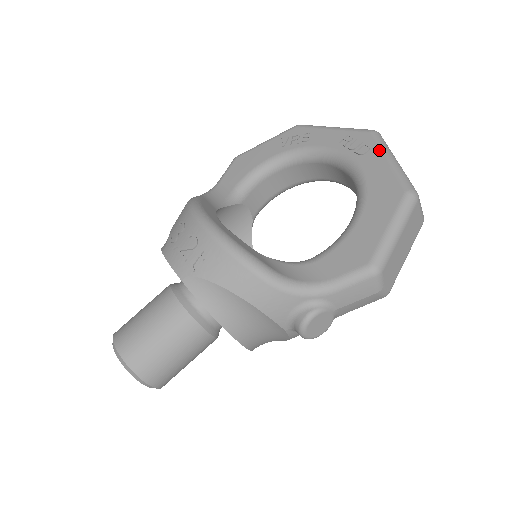
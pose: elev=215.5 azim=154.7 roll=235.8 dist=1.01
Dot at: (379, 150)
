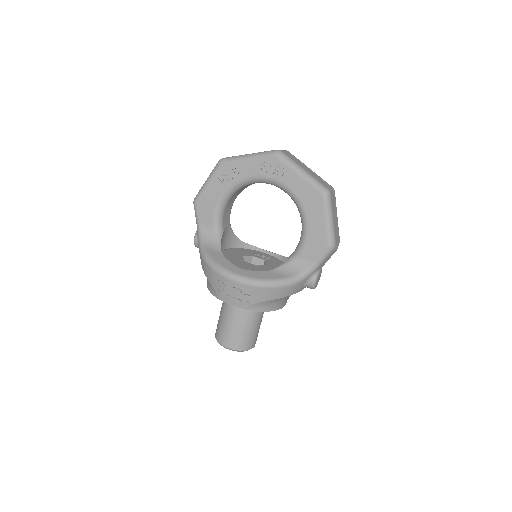
Dot at: (290, 169)
